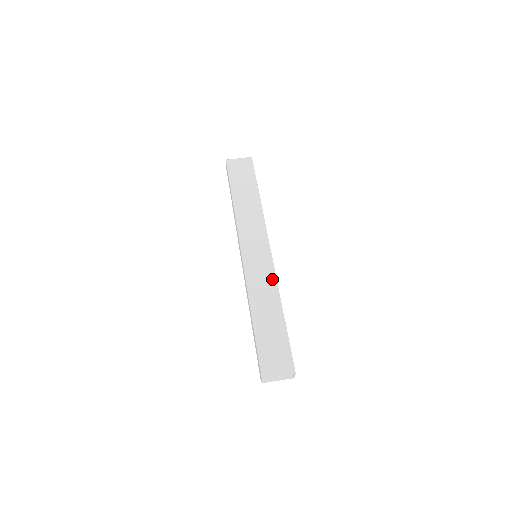
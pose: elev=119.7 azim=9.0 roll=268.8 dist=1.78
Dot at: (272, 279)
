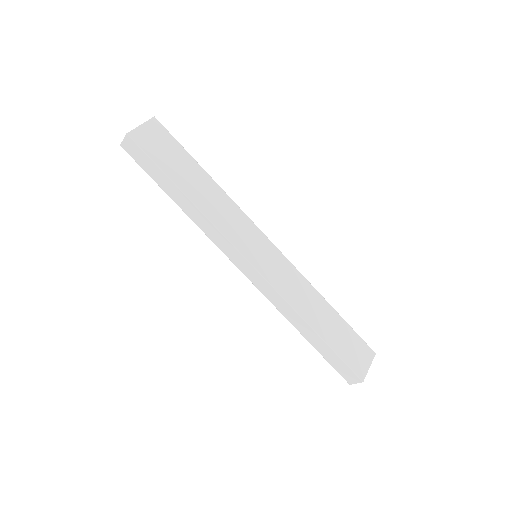
Dot at: (296, 274)
